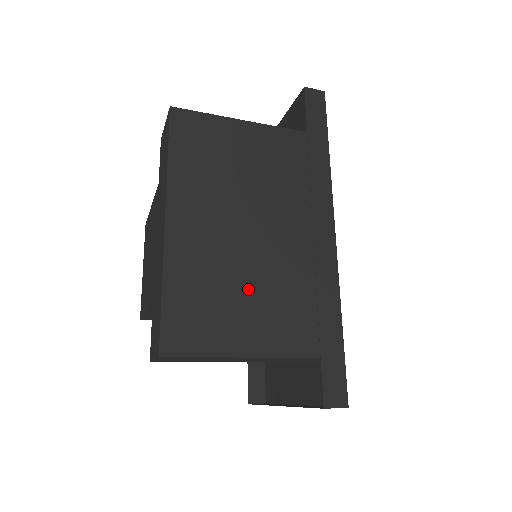
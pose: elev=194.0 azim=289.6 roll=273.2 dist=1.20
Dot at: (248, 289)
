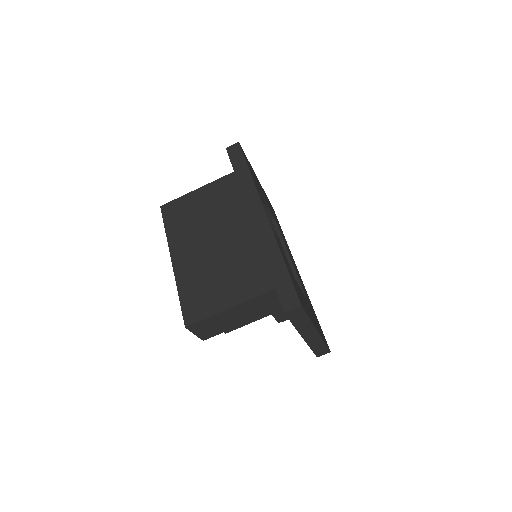
Dot at: (224, 271)
